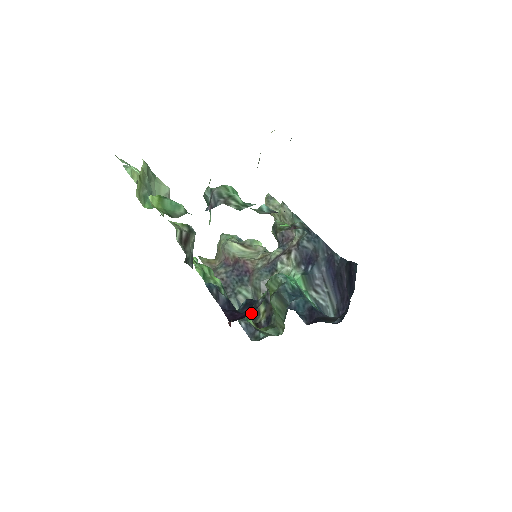
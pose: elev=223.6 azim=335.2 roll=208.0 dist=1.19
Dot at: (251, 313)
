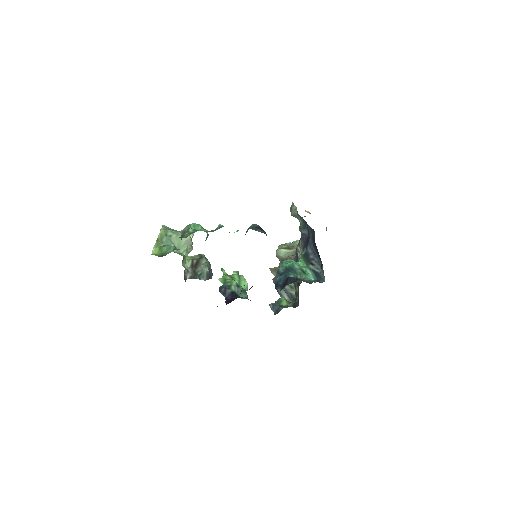
Dot at: occluded
